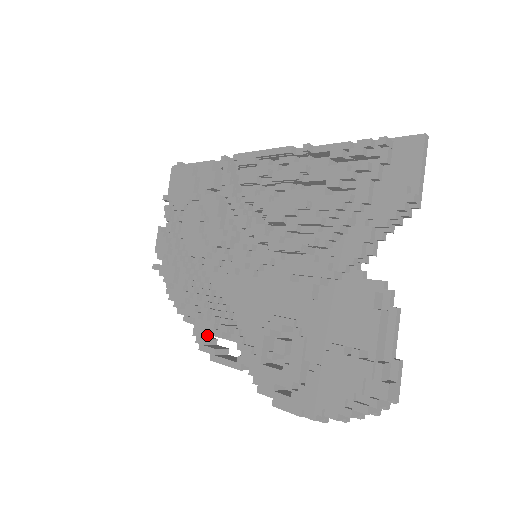
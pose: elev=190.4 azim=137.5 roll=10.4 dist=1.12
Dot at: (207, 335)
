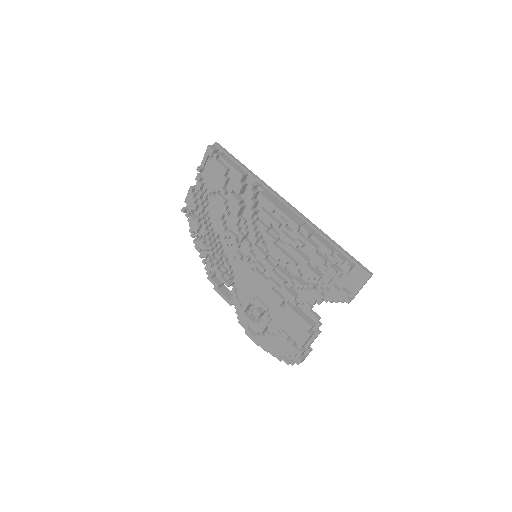
Dot at: occluded
